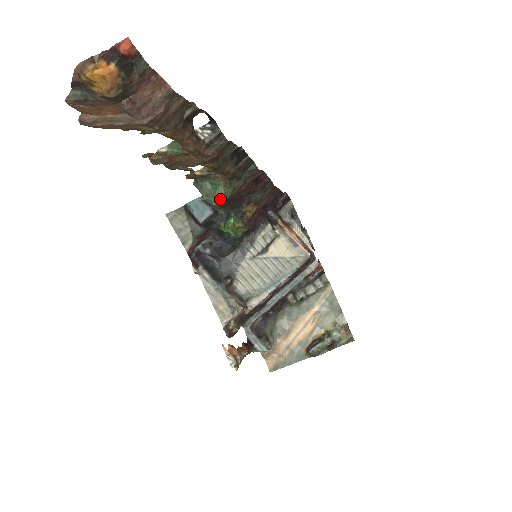
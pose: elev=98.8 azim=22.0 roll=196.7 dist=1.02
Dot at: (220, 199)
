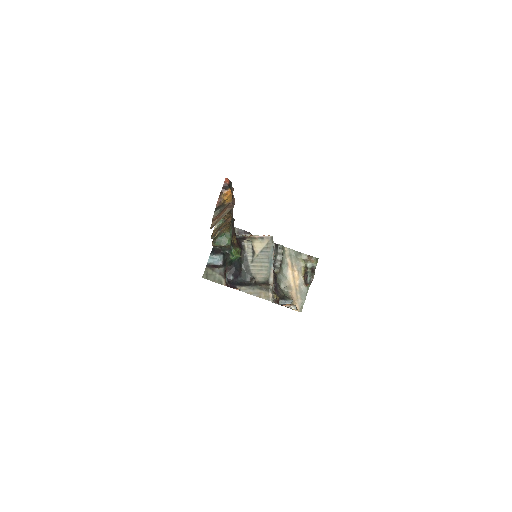
Dot at: (230, 239)
